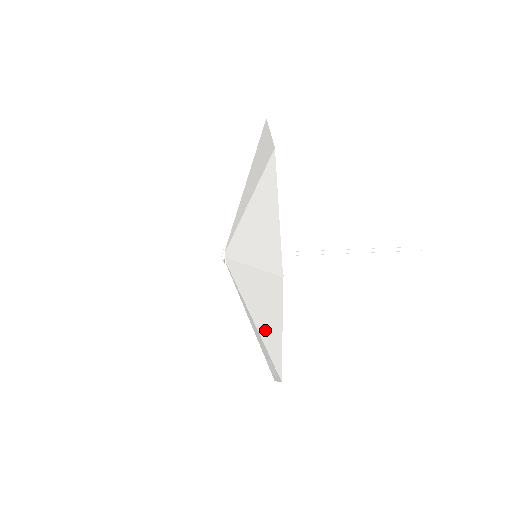
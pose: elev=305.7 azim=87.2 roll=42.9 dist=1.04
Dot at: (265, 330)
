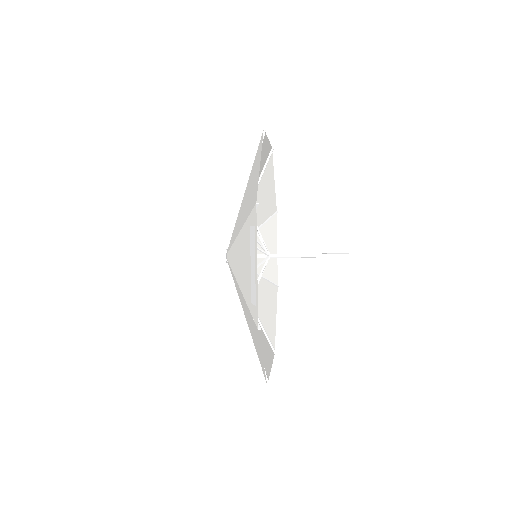
Dot at: (249, 204)
